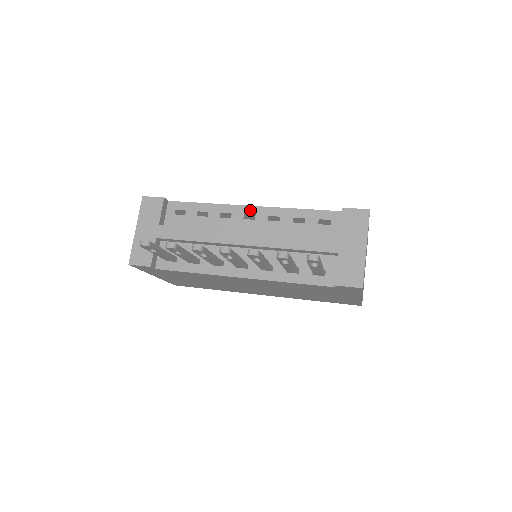
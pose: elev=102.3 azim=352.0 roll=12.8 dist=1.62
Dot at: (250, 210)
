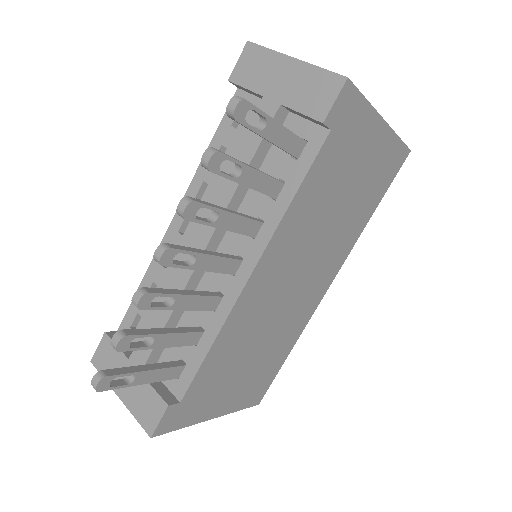
Dot at: (177, 221)
